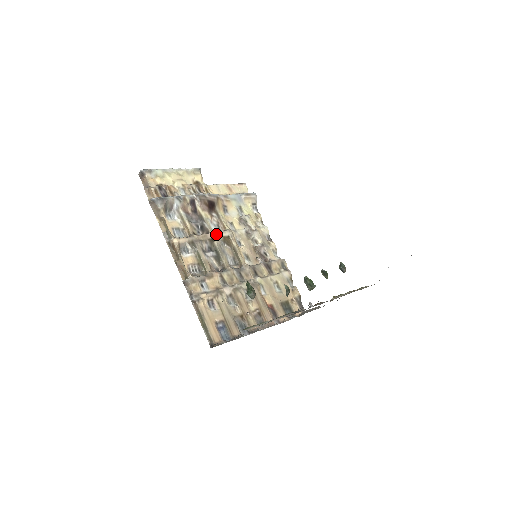
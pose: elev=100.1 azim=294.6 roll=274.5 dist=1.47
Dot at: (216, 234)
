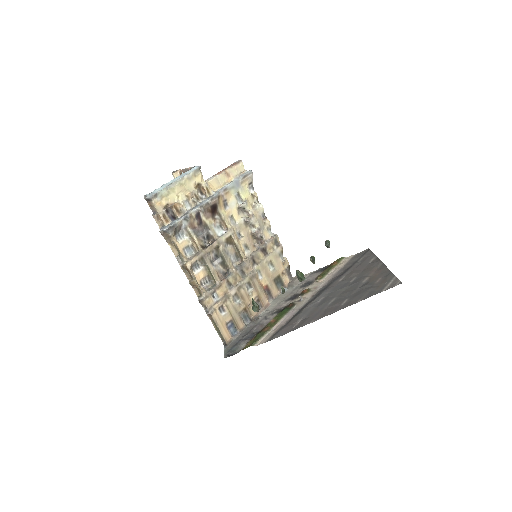
Dot at: (220, 239)
